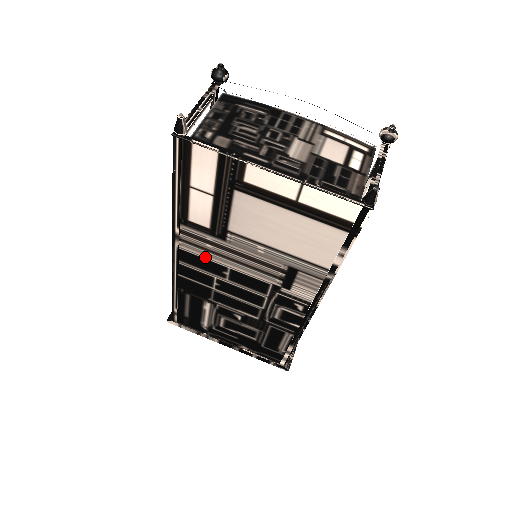
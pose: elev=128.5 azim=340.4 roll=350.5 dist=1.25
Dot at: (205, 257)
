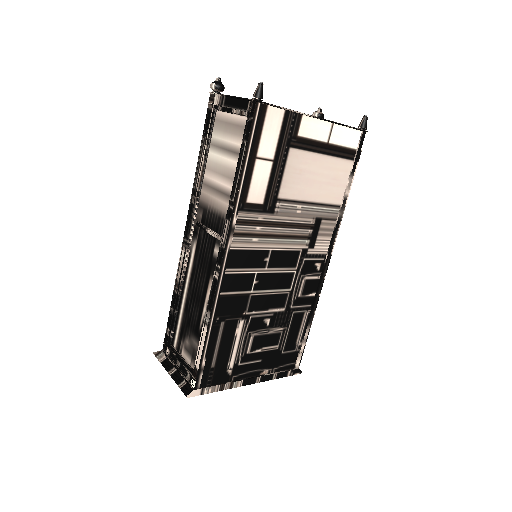
Dot at: (252, 247)
